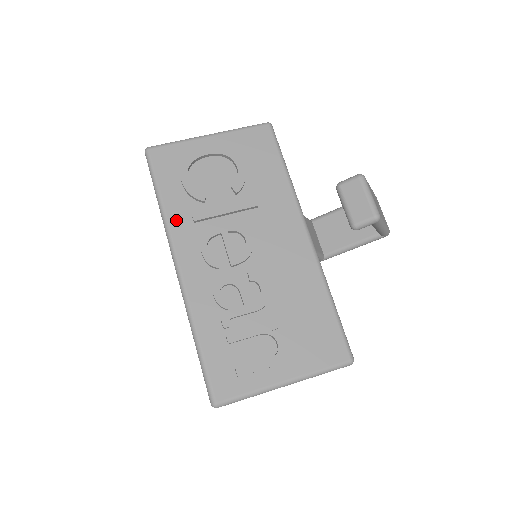
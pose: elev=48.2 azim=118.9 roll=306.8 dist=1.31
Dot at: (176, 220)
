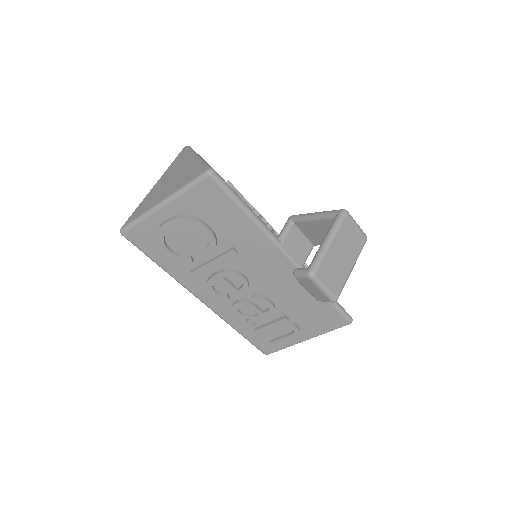
Dot at: (181, 276)
